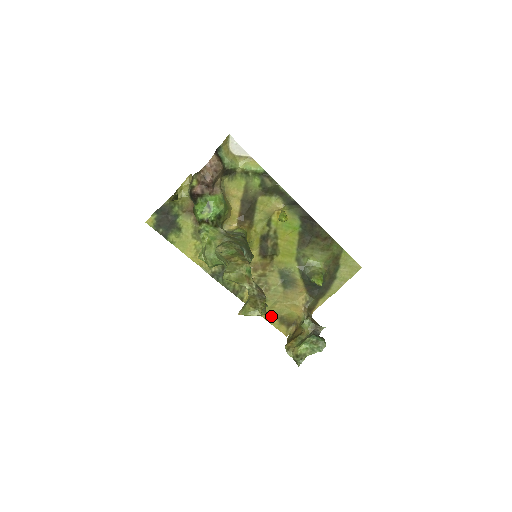
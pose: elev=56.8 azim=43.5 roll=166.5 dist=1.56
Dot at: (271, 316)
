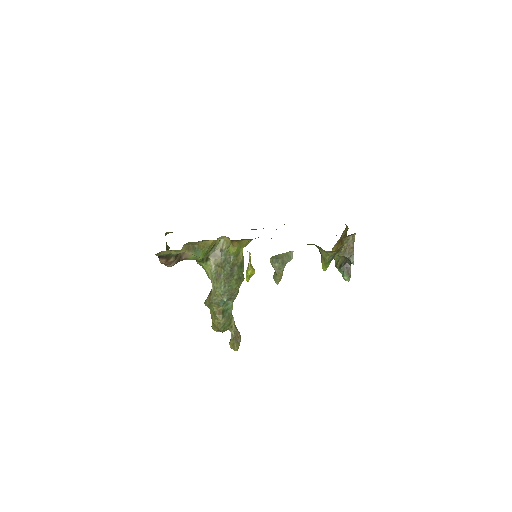
Dot at: occluded
